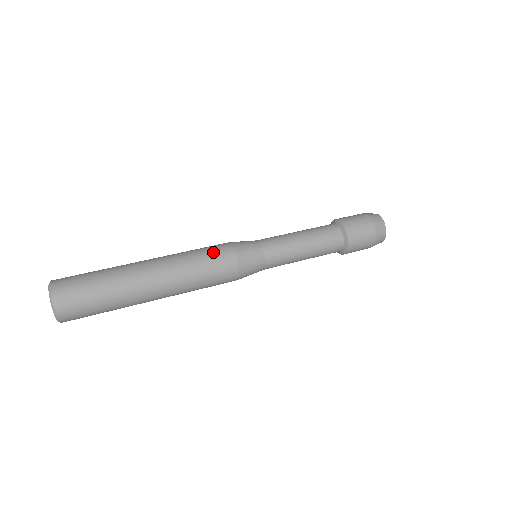
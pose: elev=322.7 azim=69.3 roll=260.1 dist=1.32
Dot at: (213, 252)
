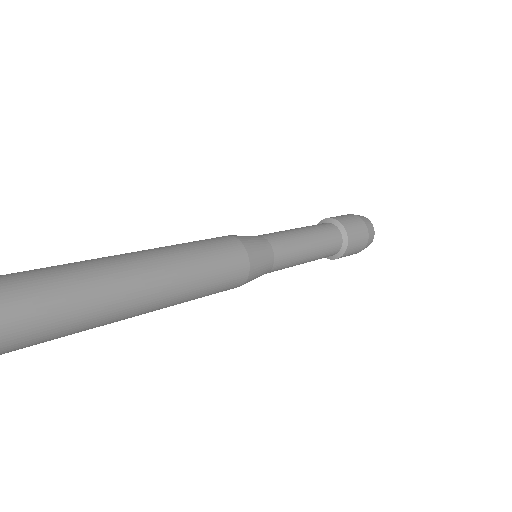
Dot at: occluded
